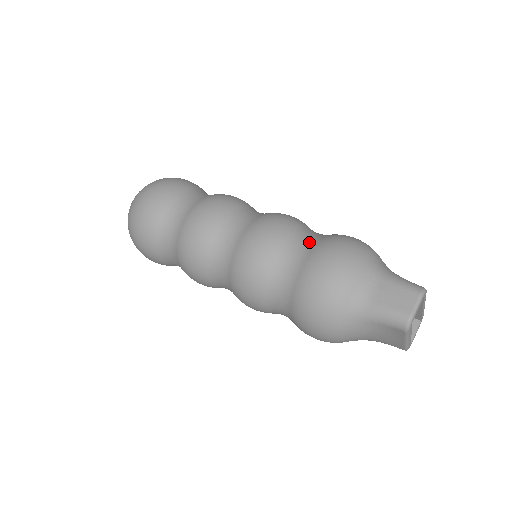
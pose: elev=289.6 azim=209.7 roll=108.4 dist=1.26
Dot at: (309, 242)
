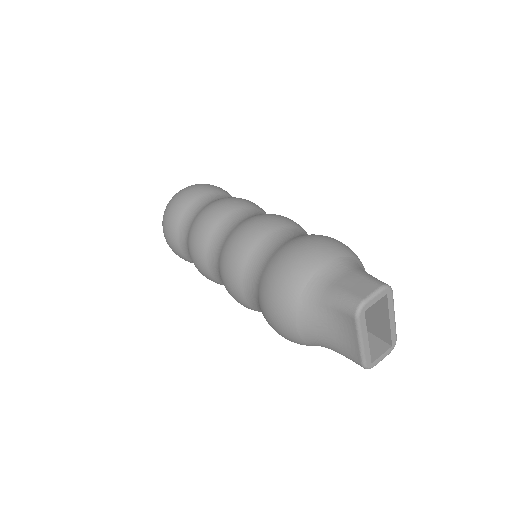
Dot at: (298, 234)
